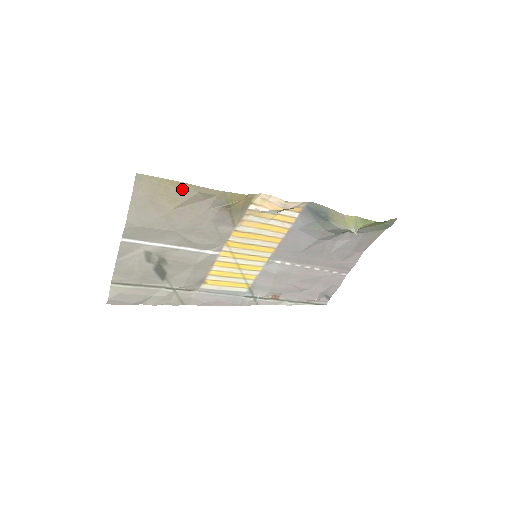
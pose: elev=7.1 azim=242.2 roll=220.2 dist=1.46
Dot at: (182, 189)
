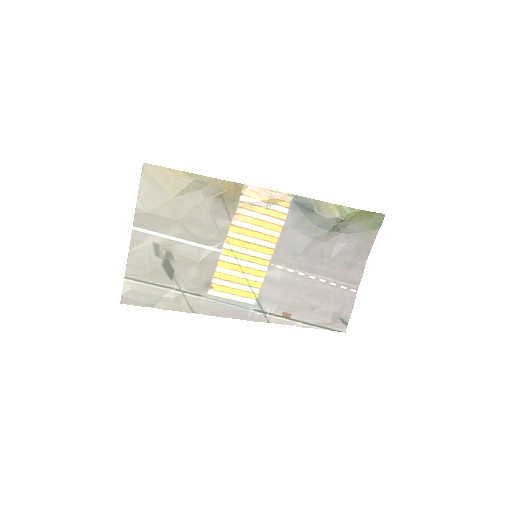
Dot at: (180, 177)
